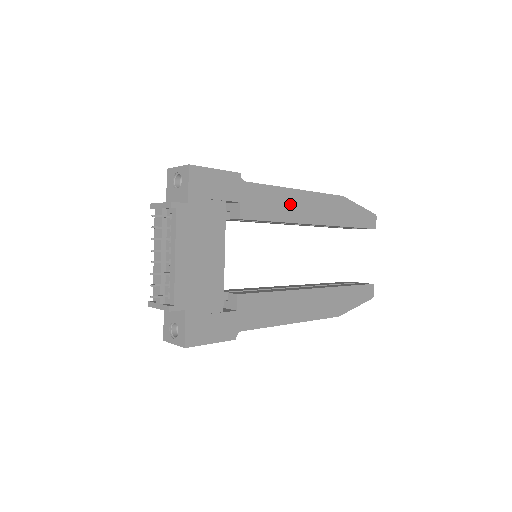
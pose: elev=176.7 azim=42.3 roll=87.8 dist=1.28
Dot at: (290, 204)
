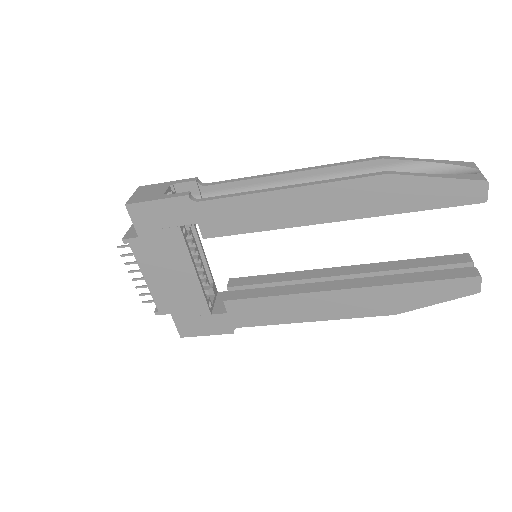
Dot at: (275, 209)
